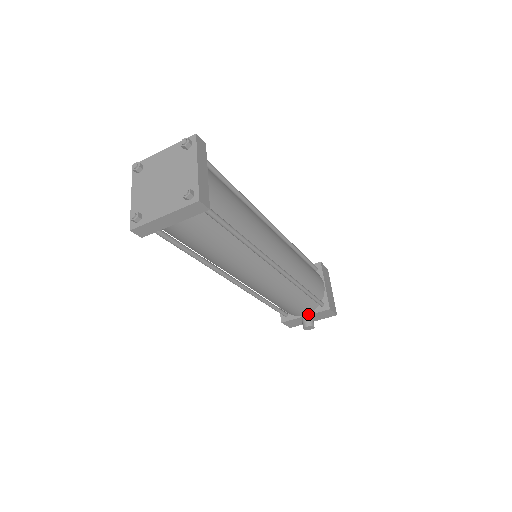
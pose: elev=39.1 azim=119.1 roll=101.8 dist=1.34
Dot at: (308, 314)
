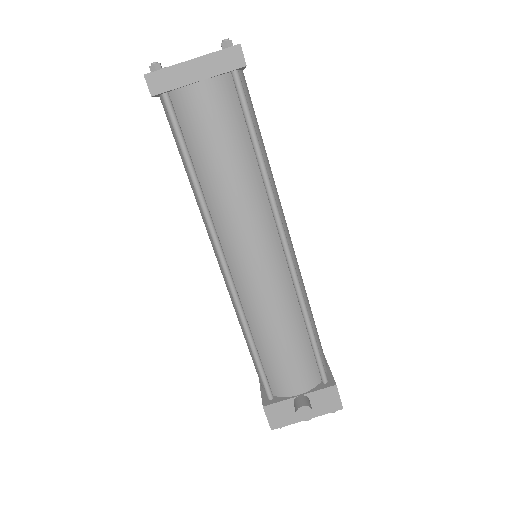
Dot at: (304, 393)
